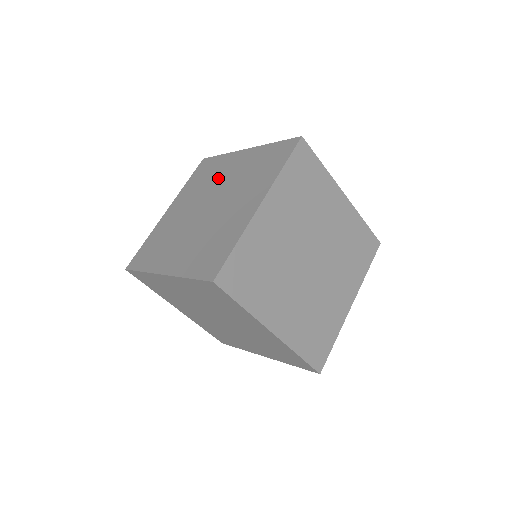
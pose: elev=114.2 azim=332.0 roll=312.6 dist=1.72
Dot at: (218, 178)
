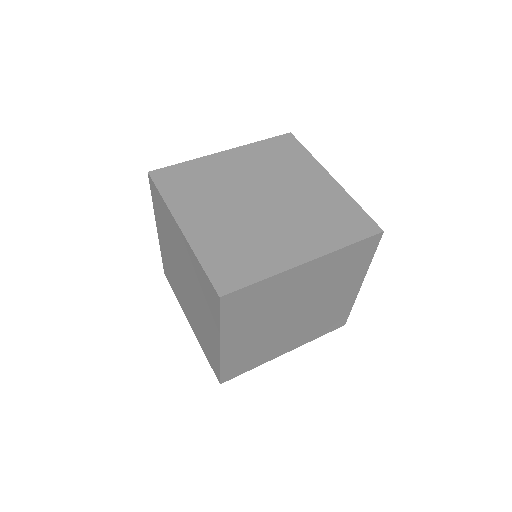
Dot at: occluded
